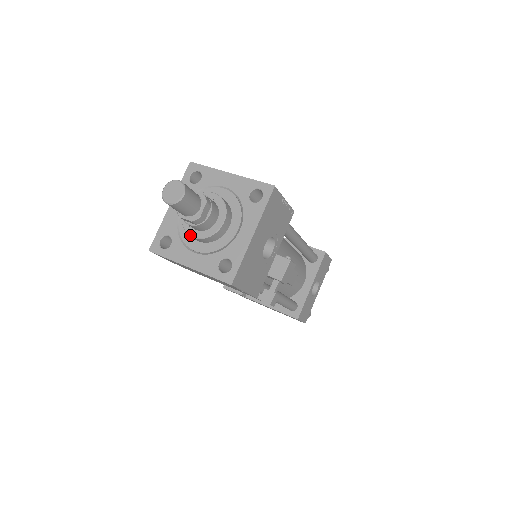
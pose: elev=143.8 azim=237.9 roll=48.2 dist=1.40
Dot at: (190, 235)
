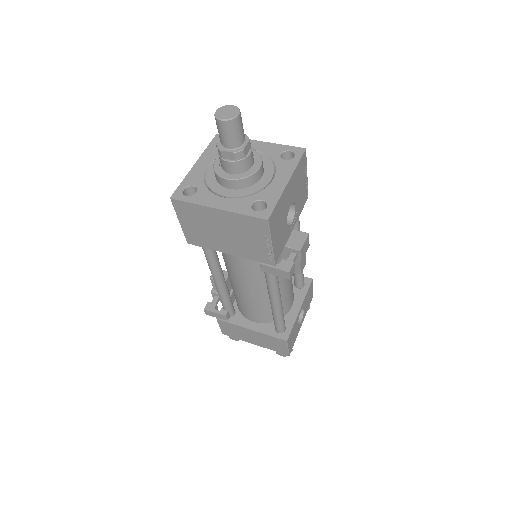
Dot at: (223, 177)
